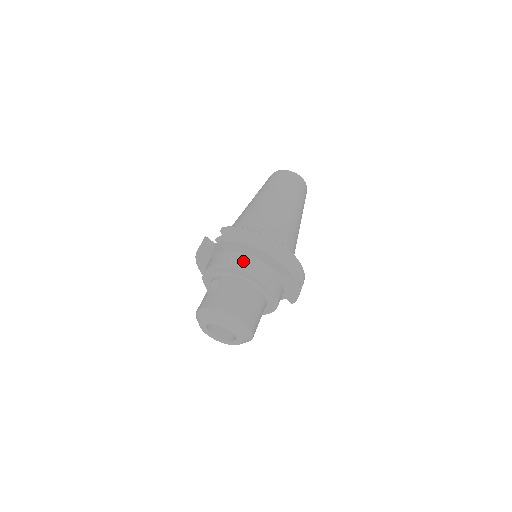
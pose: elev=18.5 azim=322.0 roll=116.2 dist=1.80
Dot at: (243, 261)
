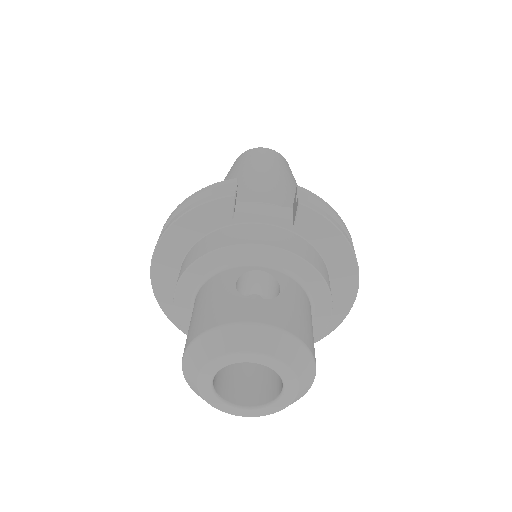
Dot at: (322, 264)
